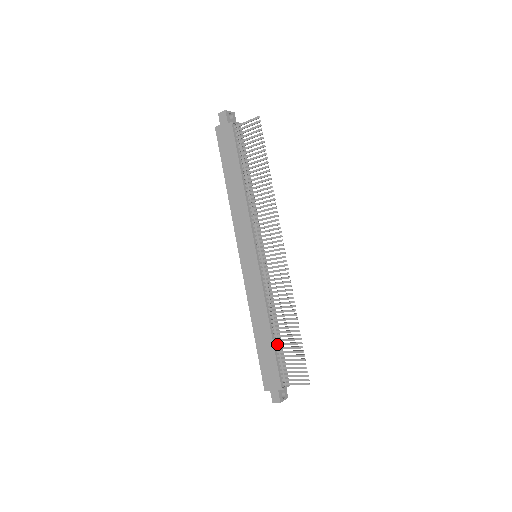
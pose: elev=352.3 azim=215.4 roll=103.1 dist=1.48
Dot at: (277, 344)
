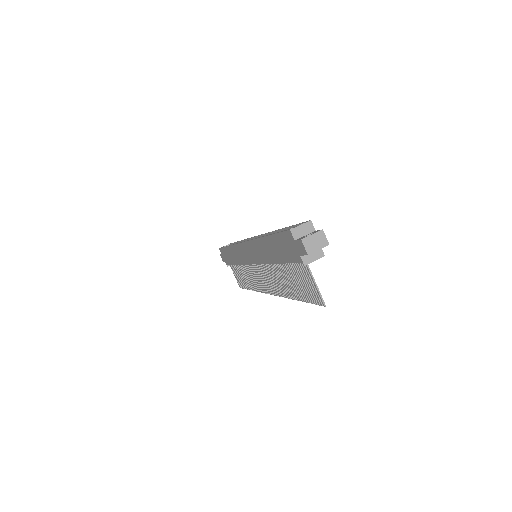
Dot at: (237, 266)
